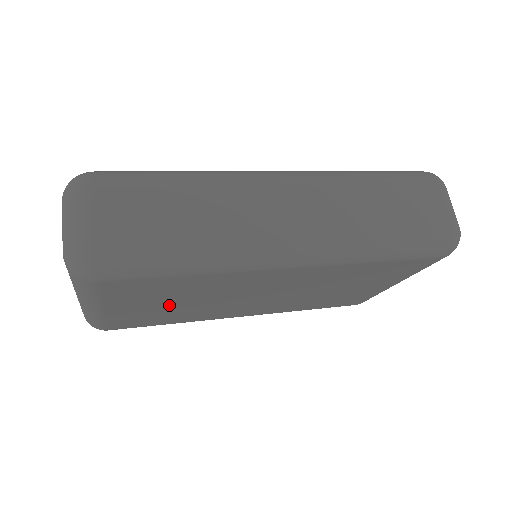
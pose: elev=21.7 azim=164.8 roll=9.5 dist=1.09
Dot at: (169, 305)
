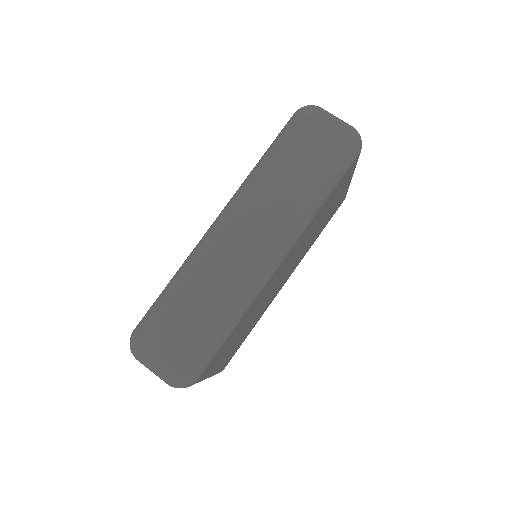
Dot at: (241, 335)
